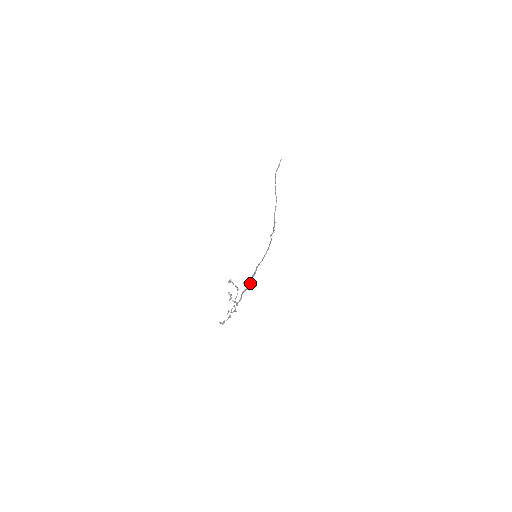
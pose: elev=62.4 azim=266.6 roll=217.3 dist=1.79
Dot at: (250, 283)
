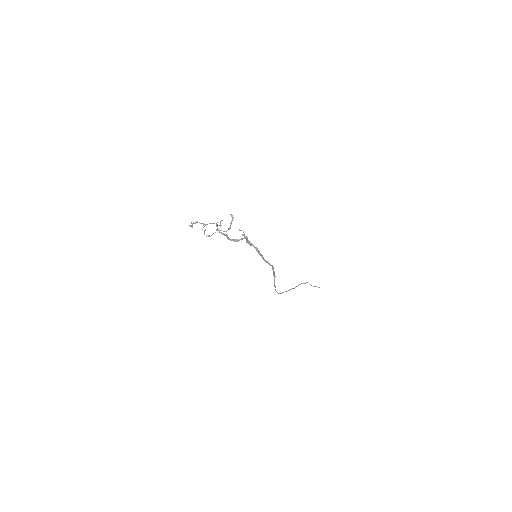
Dot at: occluded
